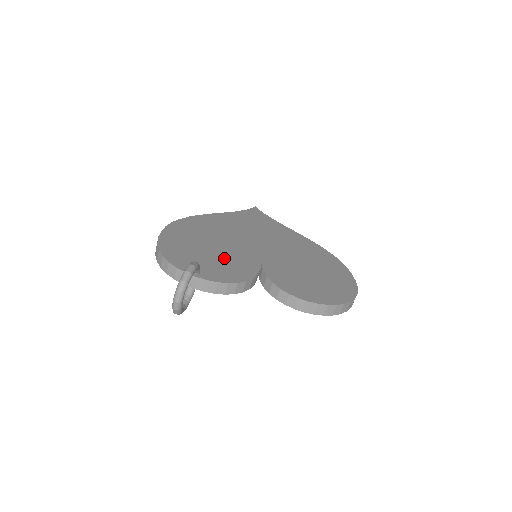
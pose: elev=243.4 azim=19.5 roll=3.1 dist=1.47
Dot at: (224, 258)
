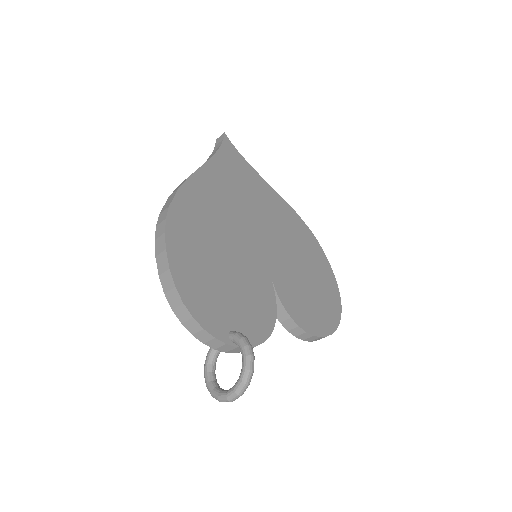
Dot at: (243, 288)
